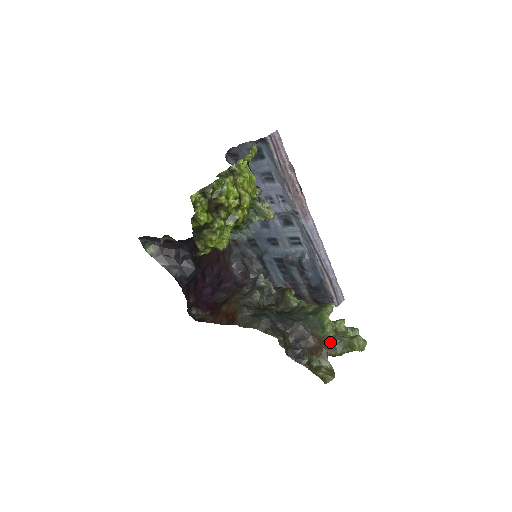
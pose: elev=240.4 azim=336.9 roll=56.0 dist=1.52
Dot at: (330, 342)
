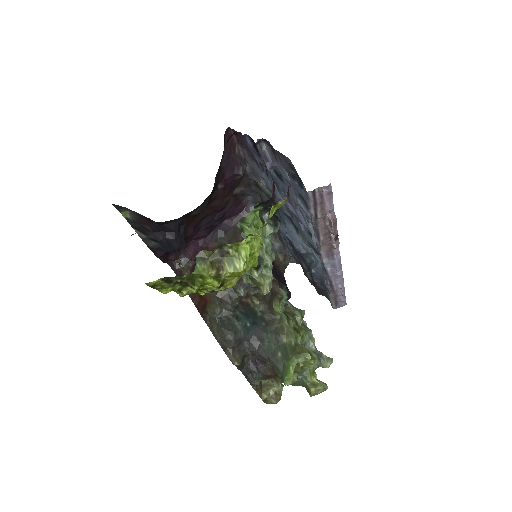
Dot at: occluded
